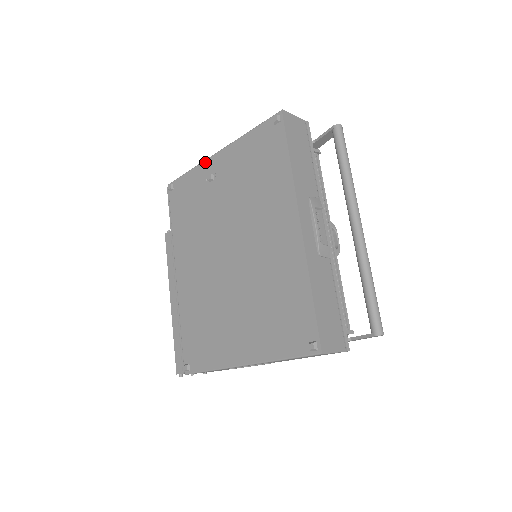
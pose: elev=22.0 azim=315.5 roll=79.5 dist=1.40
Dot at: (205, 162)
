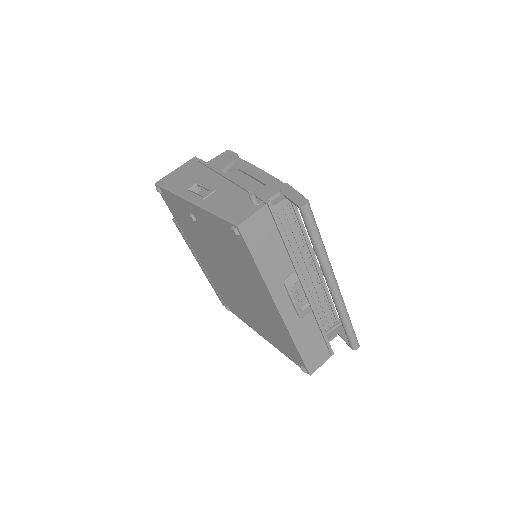
Dot at: (181, 199)
